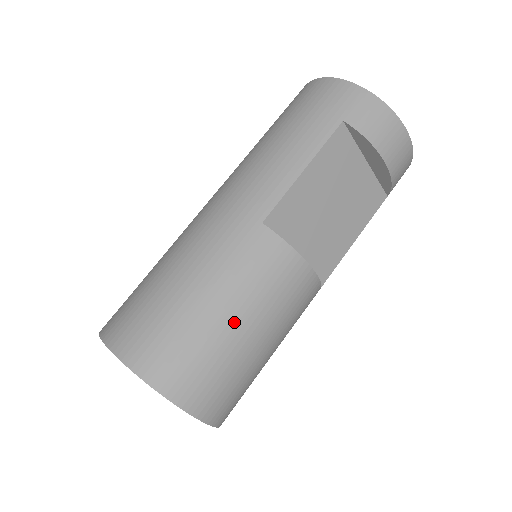
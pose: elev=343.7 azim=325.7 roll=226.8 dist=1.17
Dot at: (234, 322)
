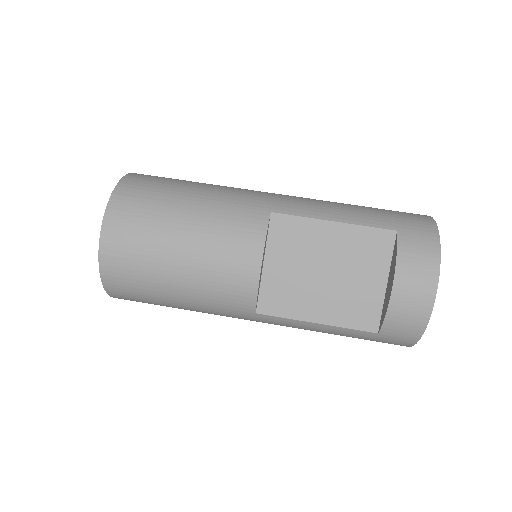
Dot at: (183, 228)
